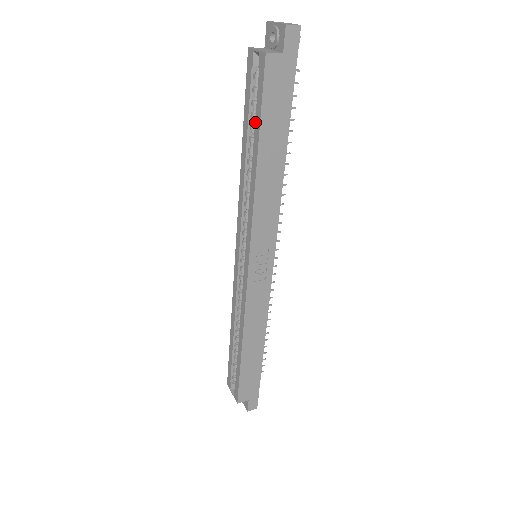
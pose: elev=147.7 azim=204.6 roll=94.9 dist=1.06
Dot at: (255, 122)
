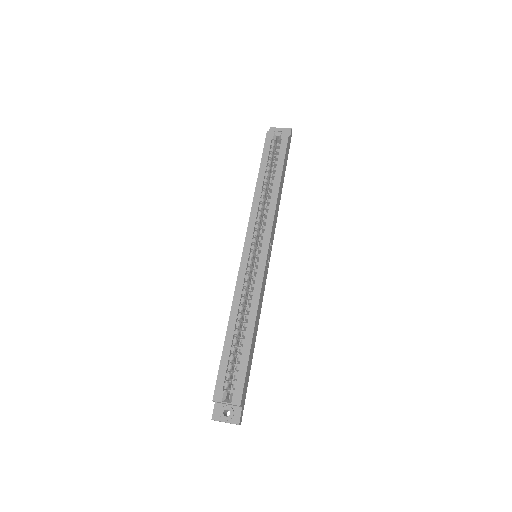
Dot at: (277, 163)
